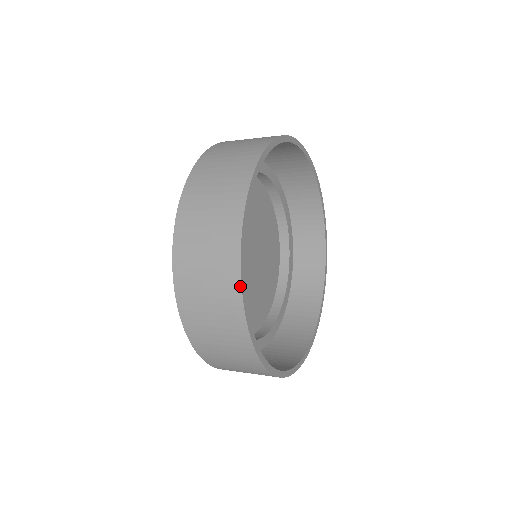
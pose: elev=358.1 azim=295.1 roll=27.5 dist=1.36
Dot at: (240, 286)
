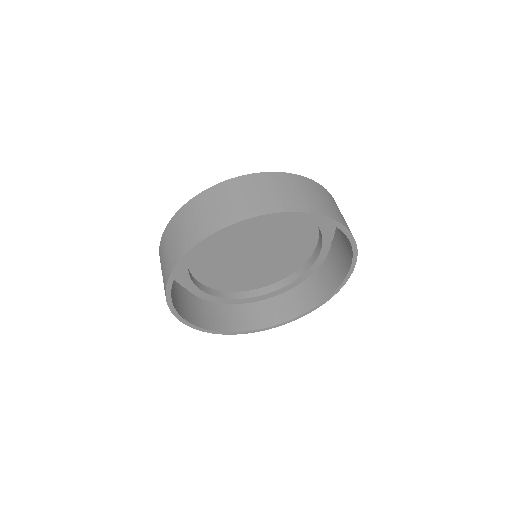
Dot at: (175, 316)
